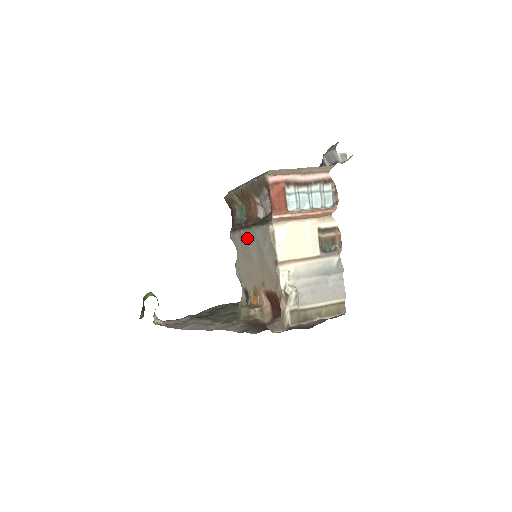
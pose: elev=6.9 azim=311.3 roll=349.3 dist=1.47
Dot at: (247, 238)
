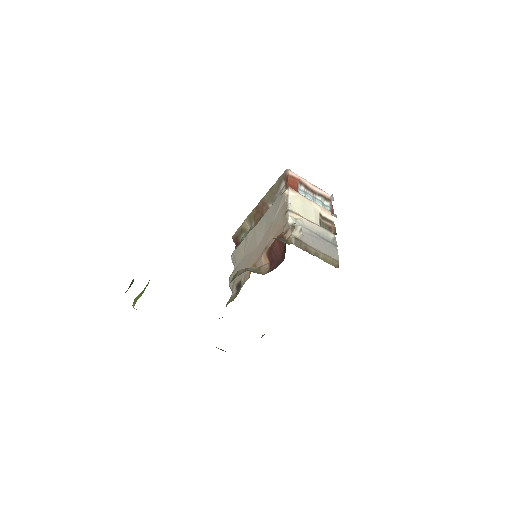
Dot at: (256, 228)
